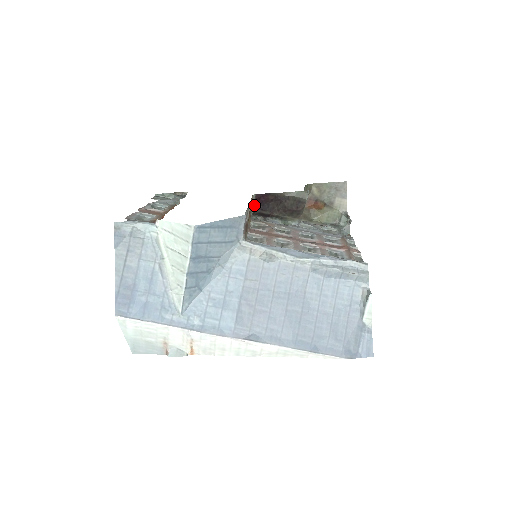
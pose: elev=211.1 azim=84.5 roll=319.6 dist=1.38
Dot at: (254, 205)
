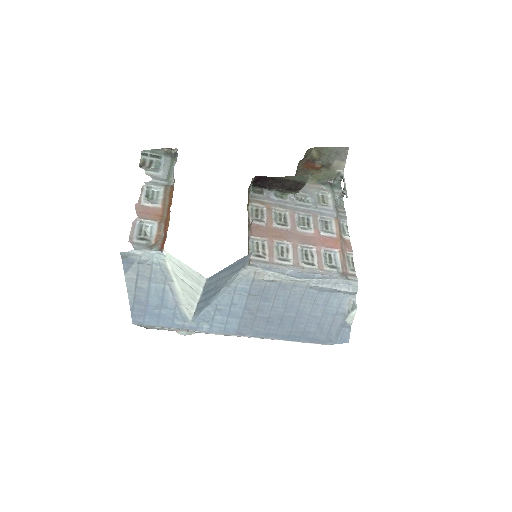
Dot at: (252, 183)
